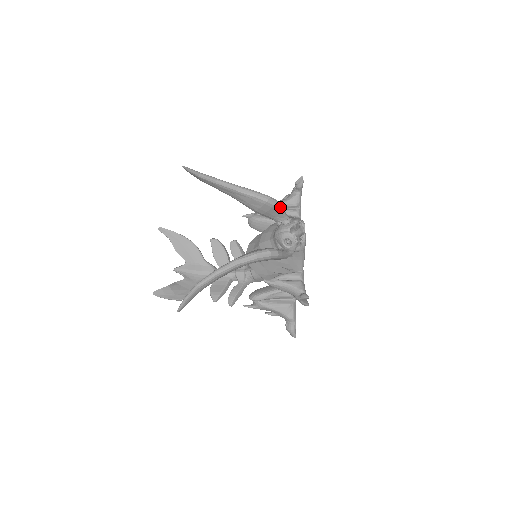
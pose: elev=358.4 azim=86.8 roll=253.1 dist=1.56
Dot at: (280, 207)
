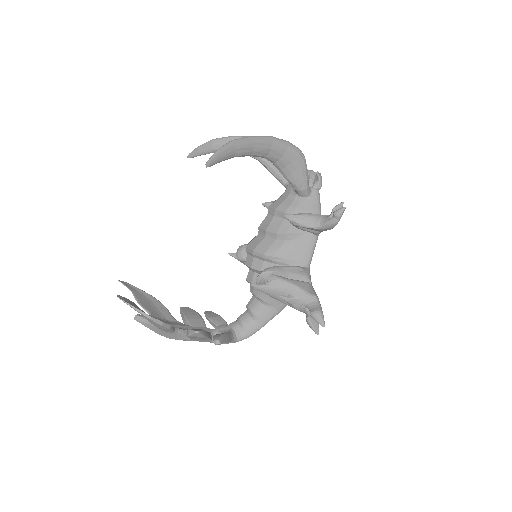
Dot at: occluded
